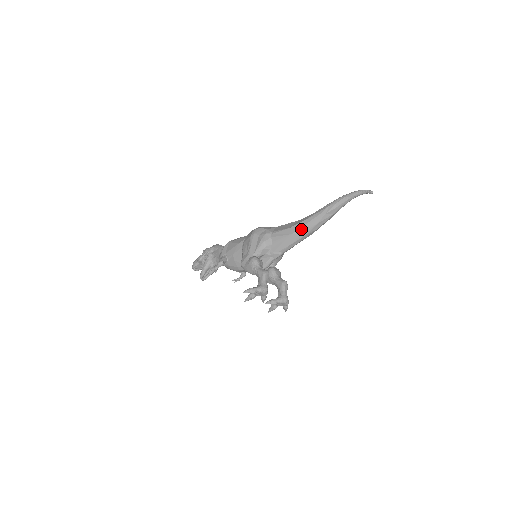
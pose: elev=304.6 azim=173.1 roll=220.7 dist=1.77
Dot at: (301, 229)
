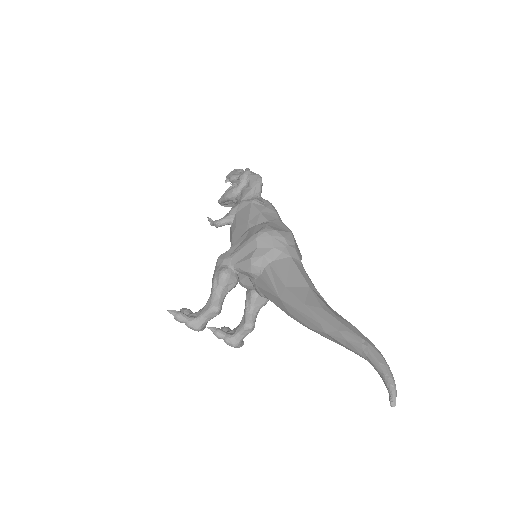
Dot at: (291, 307)
